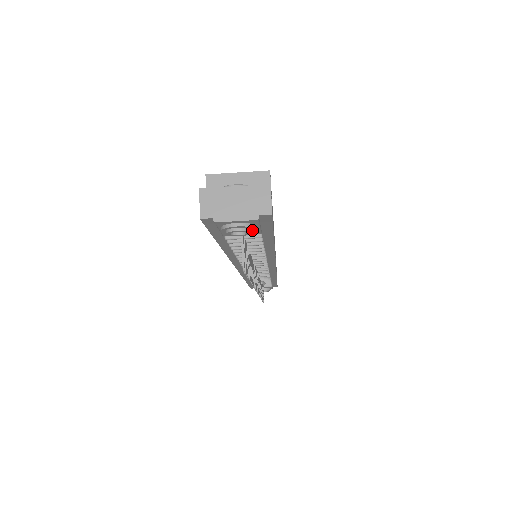
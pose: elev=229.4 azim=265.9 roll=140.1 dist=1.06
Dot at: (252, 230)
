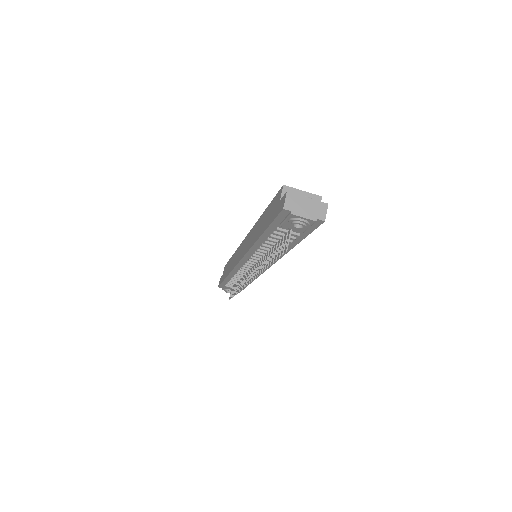
Dot at: (306, 227)
